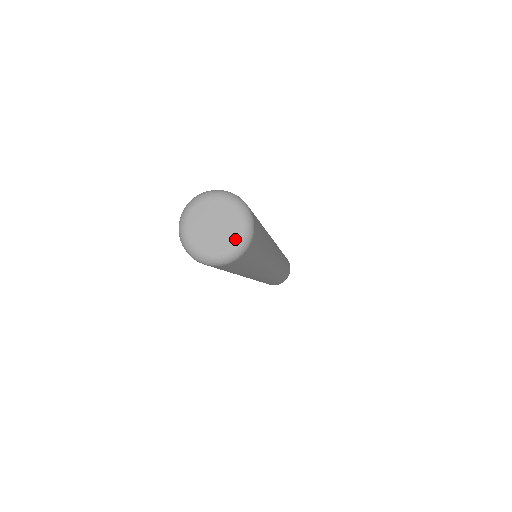
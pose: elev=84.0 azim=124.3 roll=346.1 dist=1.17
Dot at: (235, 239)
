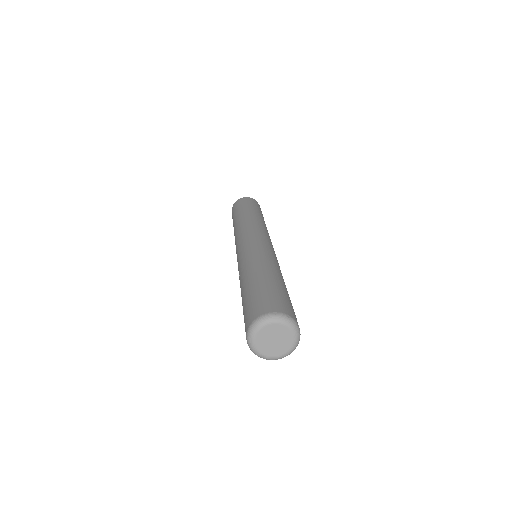
Dot at: (287, 351)
